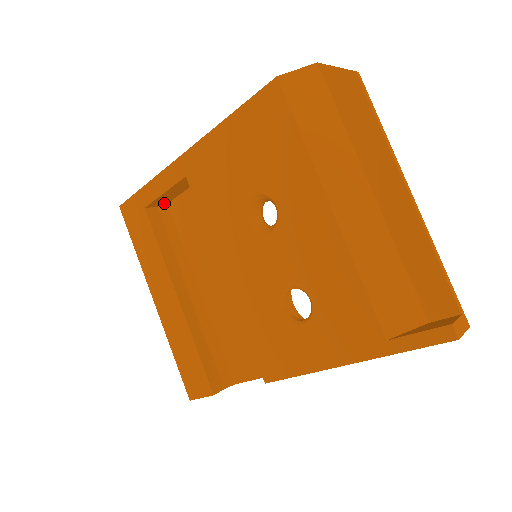
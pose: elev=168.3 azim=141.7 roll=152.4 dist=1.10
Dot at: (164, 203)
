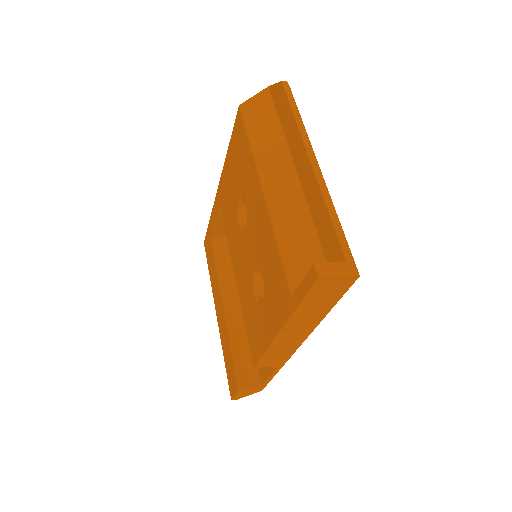
Dot at: occluded
